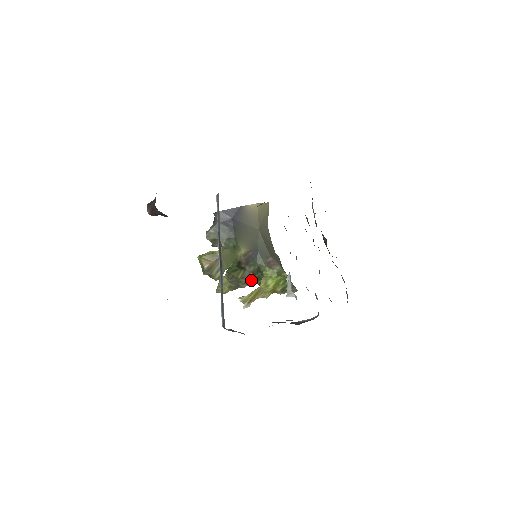
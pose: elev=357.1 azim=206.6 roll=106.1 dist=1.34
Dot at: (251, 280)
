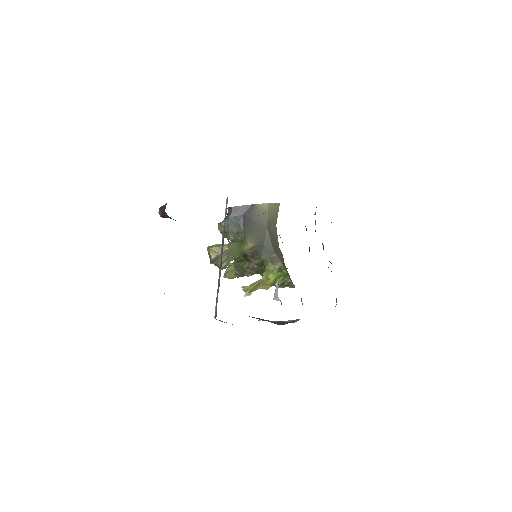
Dot at: (255, 271)
